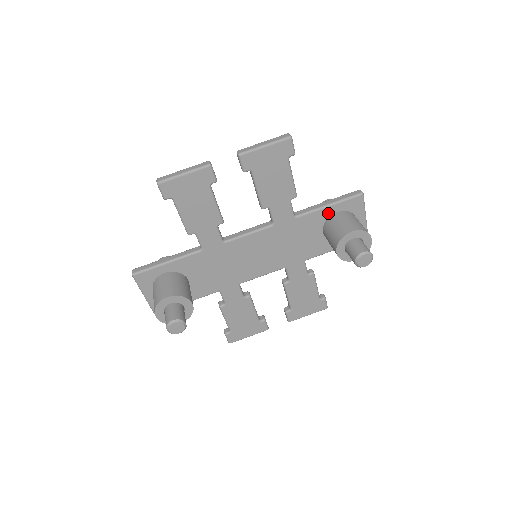
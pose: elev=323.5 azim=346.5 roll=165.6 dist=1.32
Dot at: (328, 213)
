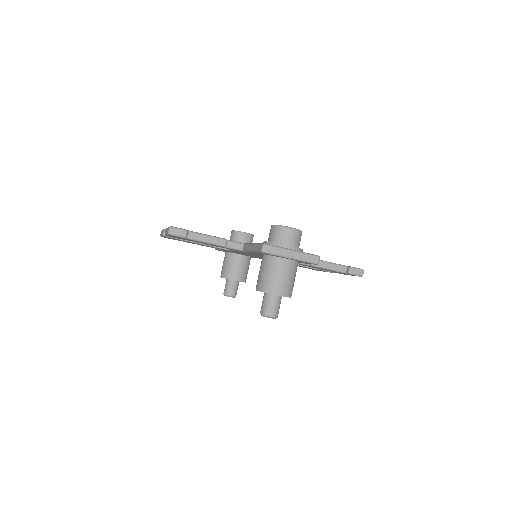
Dot at: occluded
